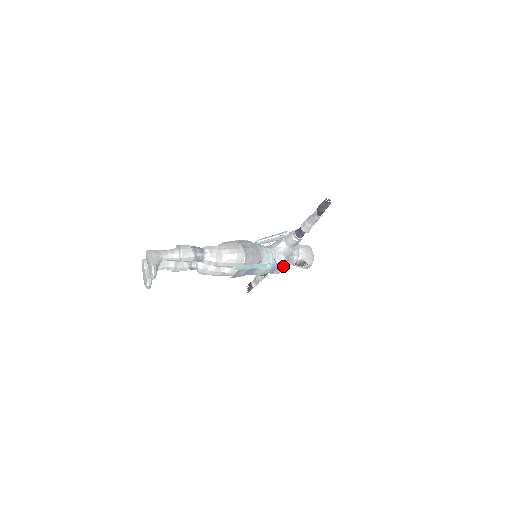
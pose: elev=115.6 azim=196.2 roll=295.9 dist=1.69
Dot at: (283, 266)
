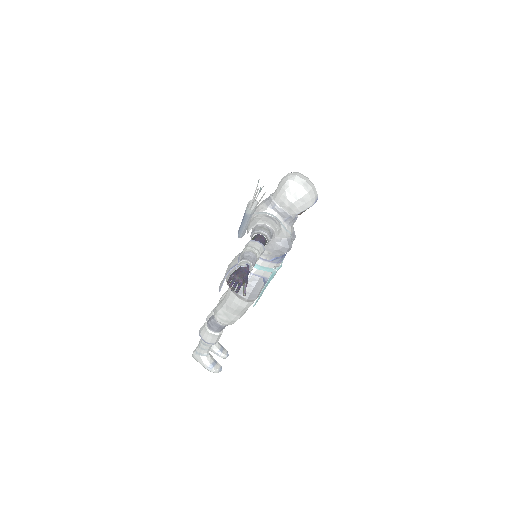
Dot at: (288, 251)
